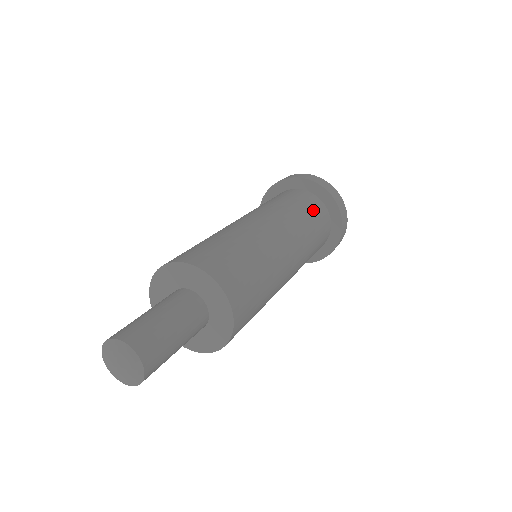
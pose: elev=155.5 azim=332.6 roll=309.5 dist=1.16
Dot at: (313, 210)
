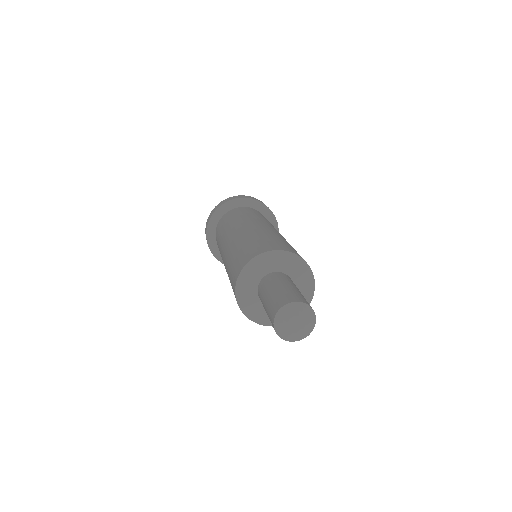
Dot at: (257, 213)
